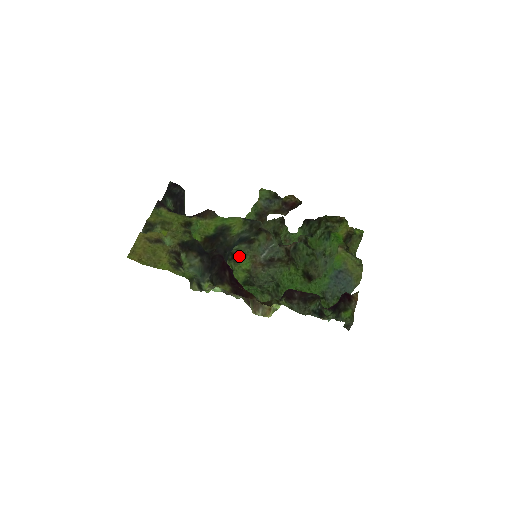
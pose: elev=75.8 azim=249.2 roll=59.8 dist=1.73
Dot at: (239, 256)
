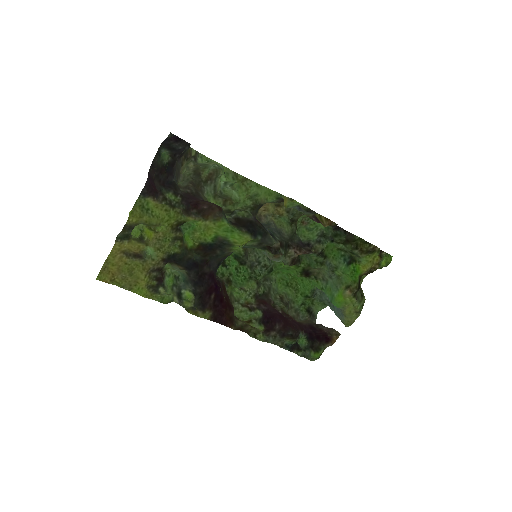
Dot at: occluded
